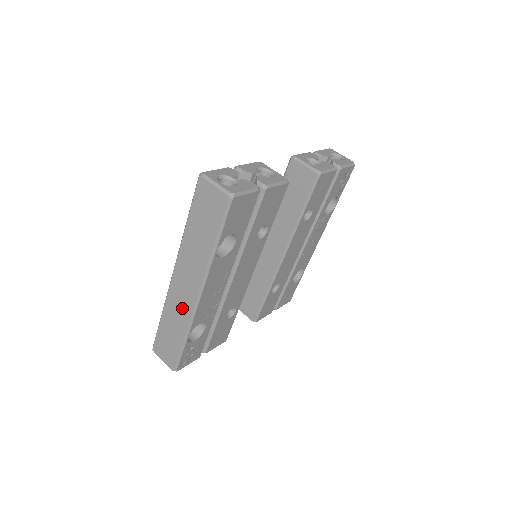
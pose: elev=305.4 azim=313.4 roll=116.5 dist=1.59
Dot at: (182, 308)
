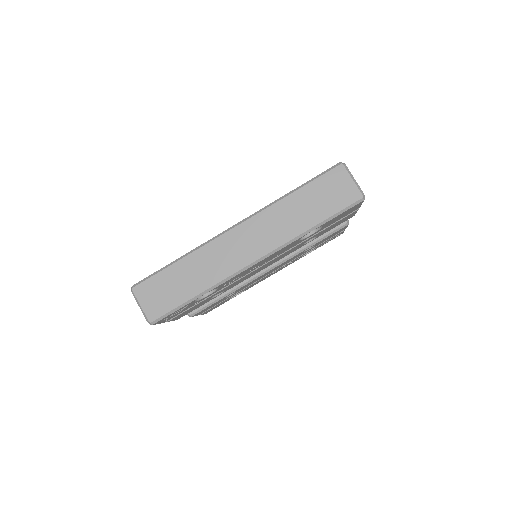
Dot at: (223, 263)
